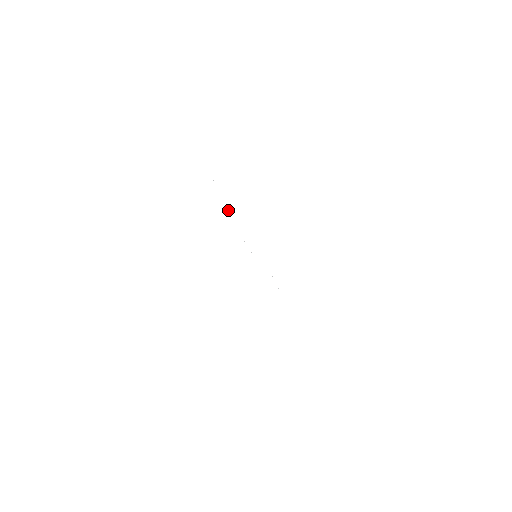
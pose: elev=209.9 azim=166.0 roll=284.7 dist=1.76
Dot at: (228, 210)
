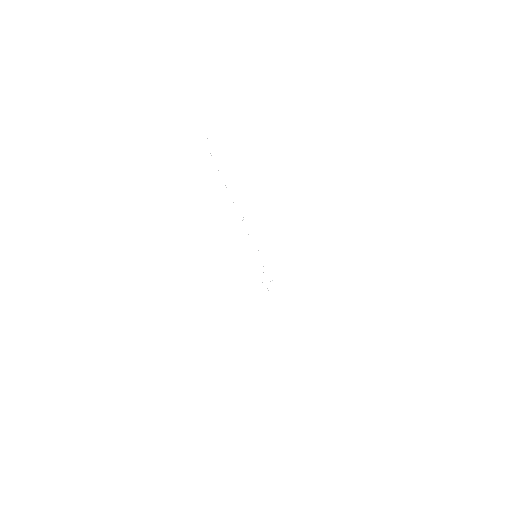
Dot at: occluded
